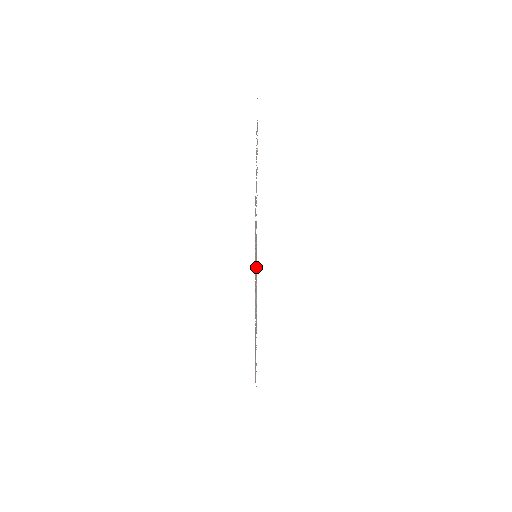
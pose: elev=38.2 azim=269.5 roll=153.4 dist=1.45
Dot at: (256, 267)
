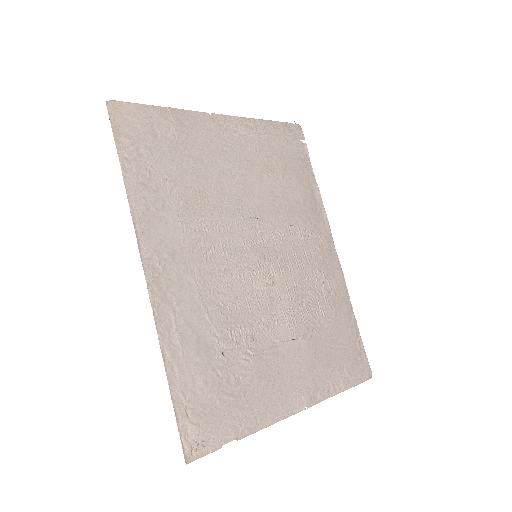
Dot at: (176, 305)
